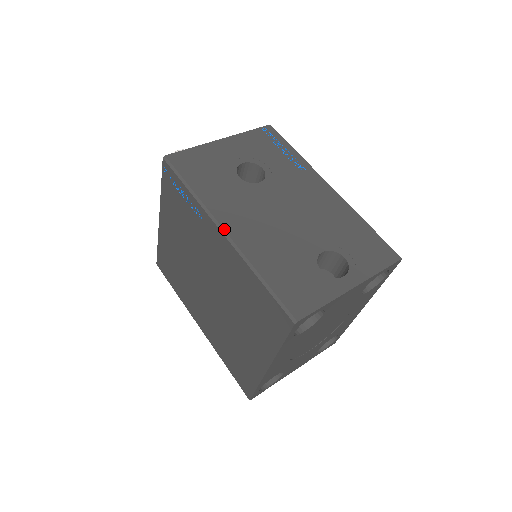
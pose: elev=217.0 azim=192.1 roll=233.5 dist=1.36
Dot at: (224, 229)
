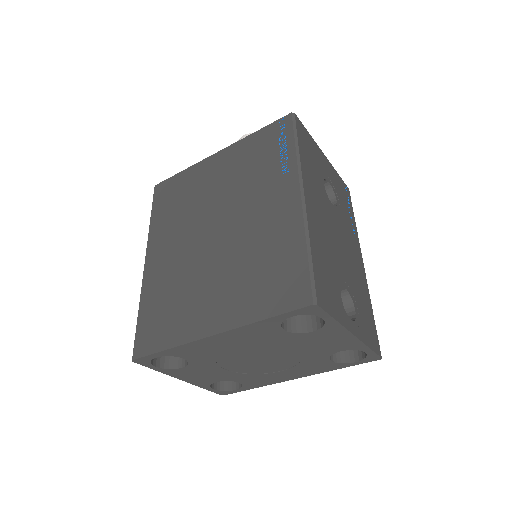
Dot at: (304, 193)
